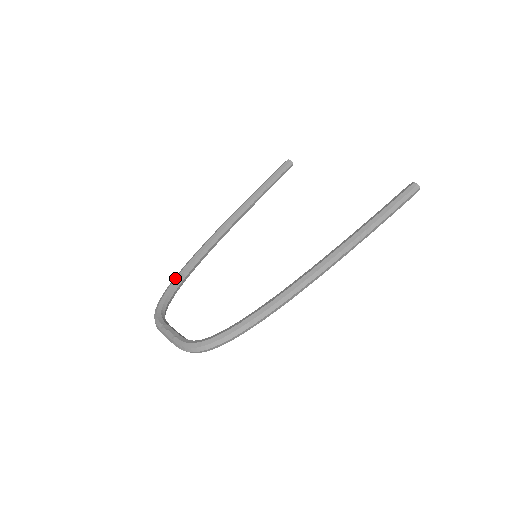
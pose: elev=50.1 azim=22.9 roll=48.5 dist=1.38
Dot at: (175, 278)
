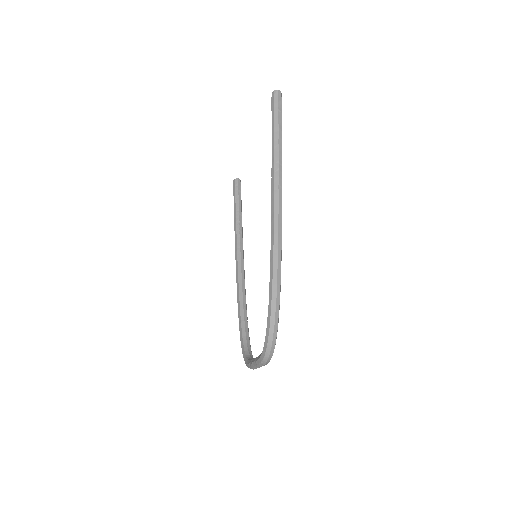
Dot at: (239, 328)
